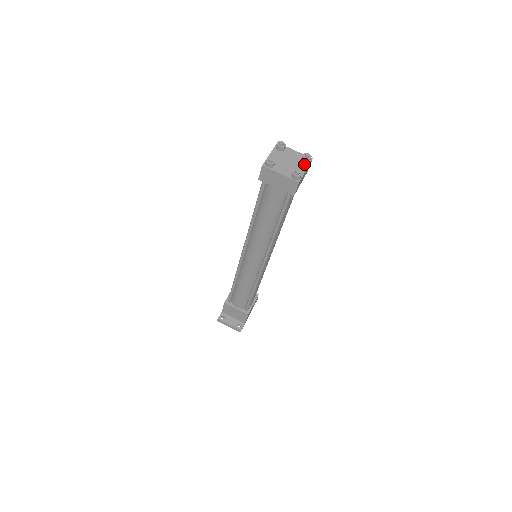
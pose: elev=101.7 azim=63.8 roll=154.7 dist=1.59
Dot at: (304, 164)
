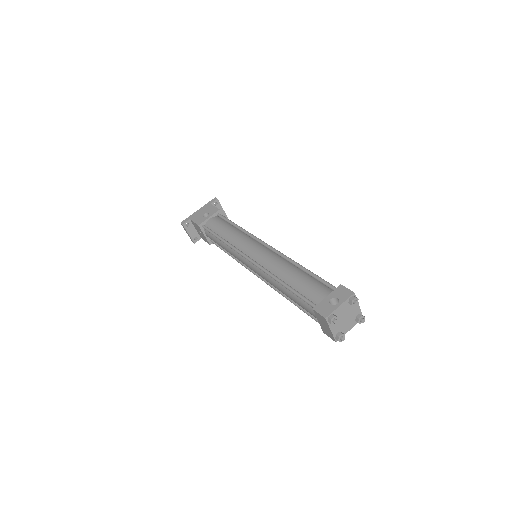
Dot at: (354, 323)
